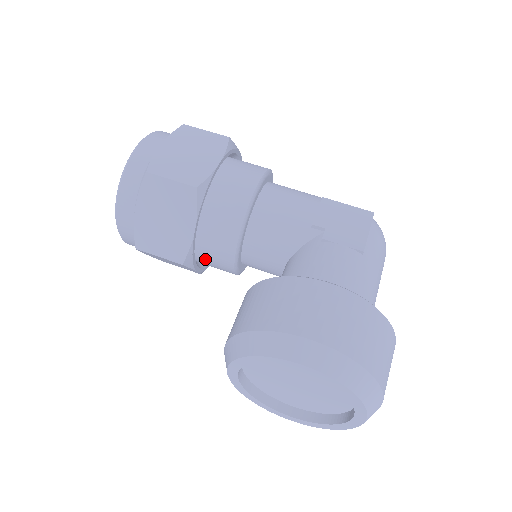
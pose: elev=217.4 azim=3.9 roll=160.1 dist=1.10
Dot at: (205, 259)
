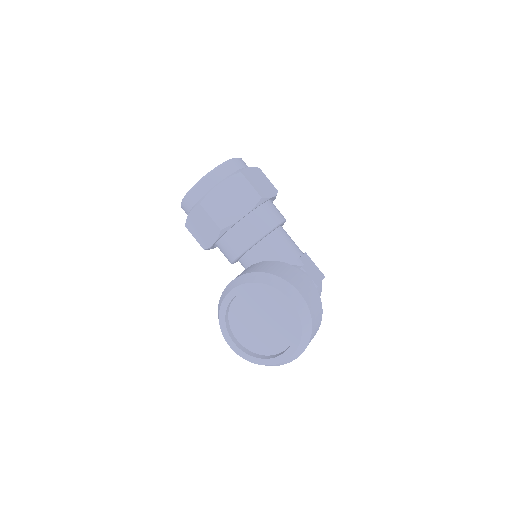
Dot at: (228, 238)
